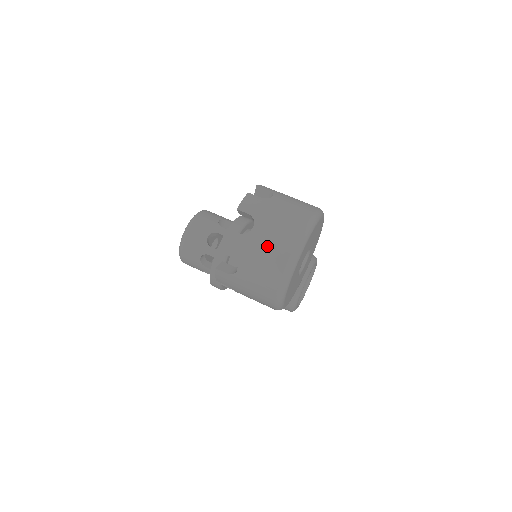
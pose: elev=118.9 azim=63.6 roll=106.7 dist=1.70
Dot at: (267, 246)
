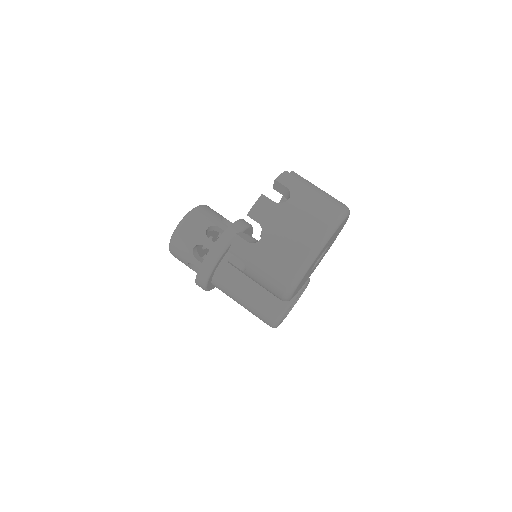
Dot at: (300, 220)
